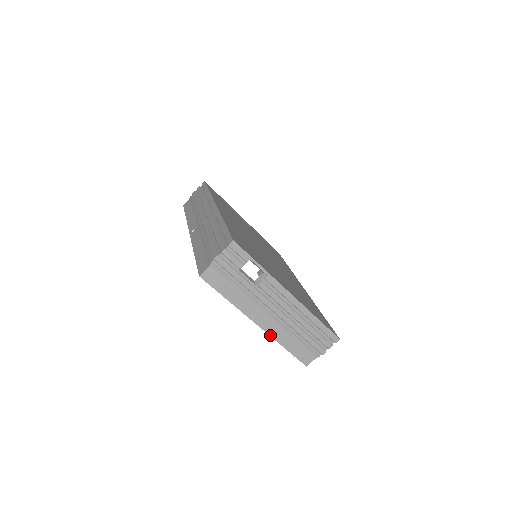
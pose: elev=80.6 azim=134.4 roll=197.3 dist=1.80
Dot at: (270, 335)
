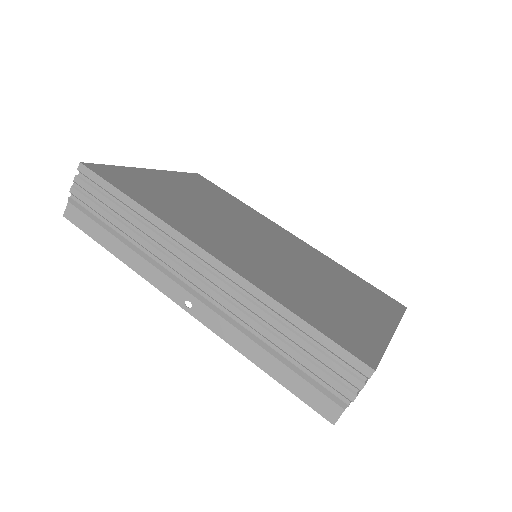
Dot at: occluded
